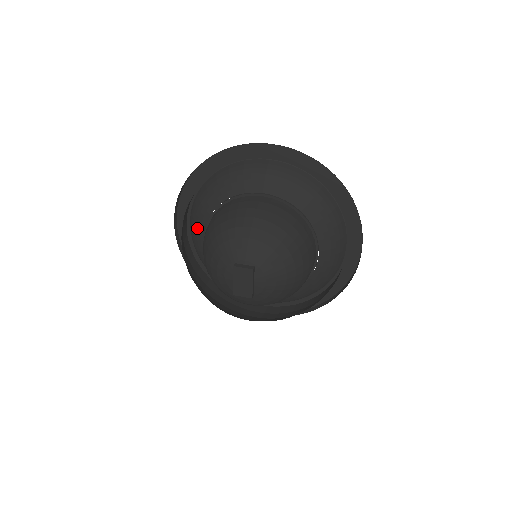
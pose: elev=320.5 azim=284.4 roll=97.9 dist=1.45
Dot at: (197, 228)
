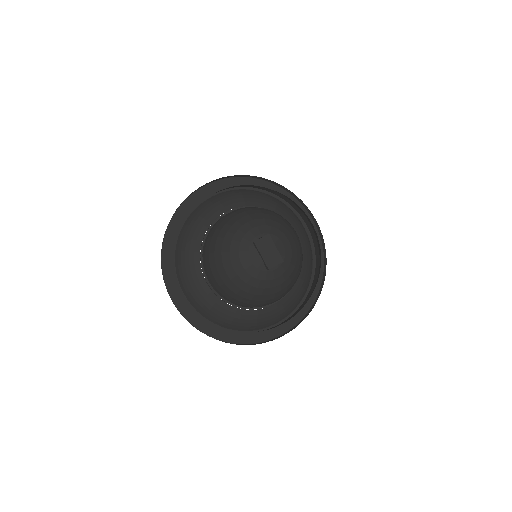
Dot at: (194, 281)
